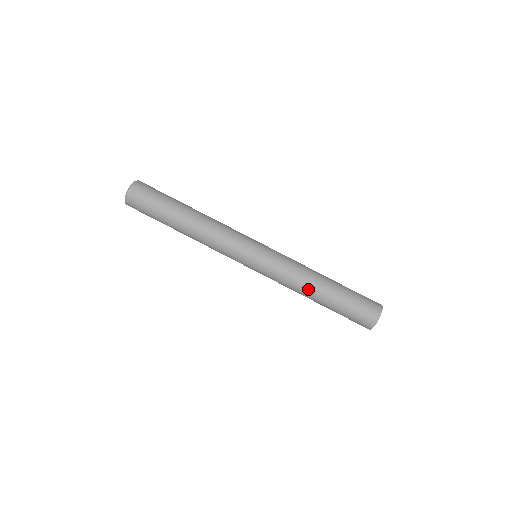
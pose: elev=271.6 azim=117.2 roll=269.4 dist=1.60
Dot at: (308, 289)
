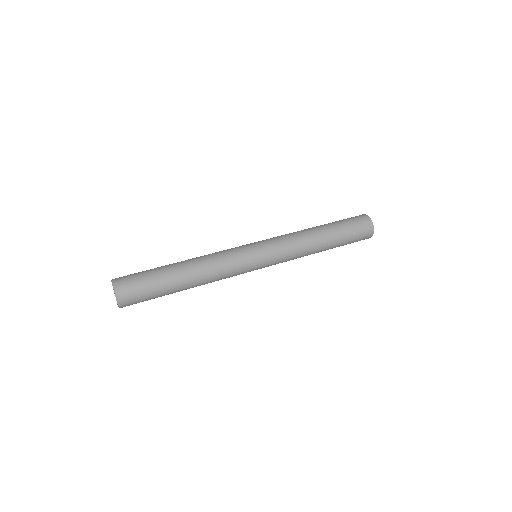
Dot at: (312, 236)
